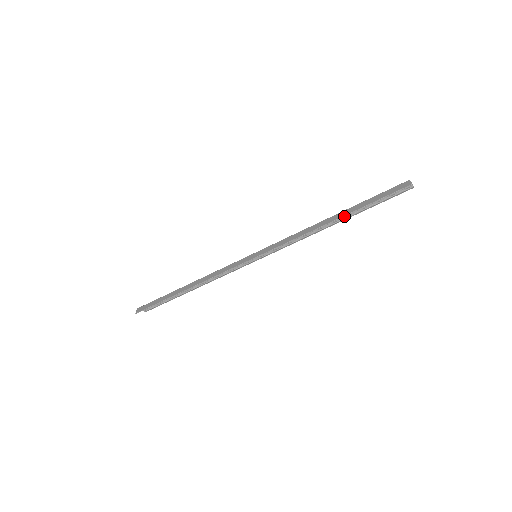
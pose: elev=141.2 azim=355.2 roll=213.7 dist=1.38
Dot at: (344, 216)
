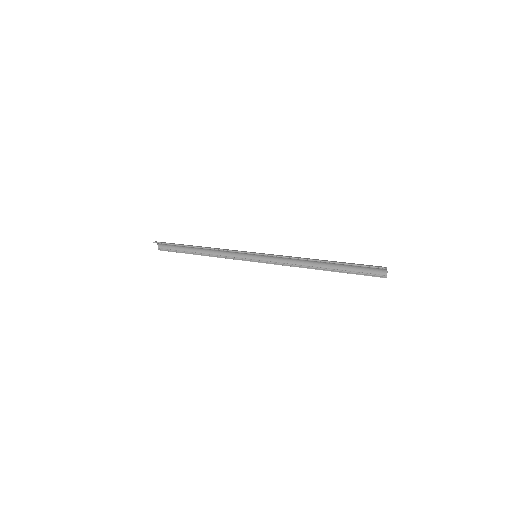
Dot at: (329, 262)
